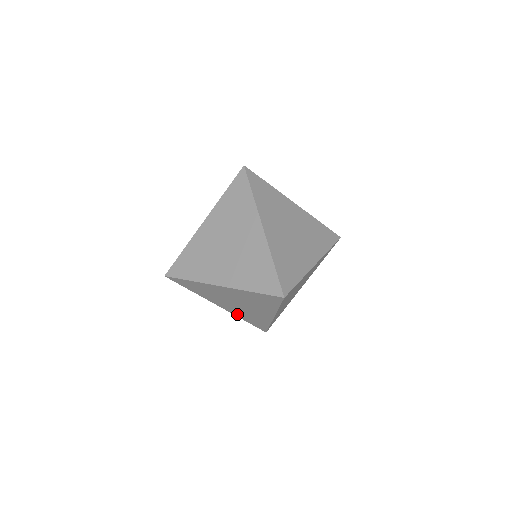
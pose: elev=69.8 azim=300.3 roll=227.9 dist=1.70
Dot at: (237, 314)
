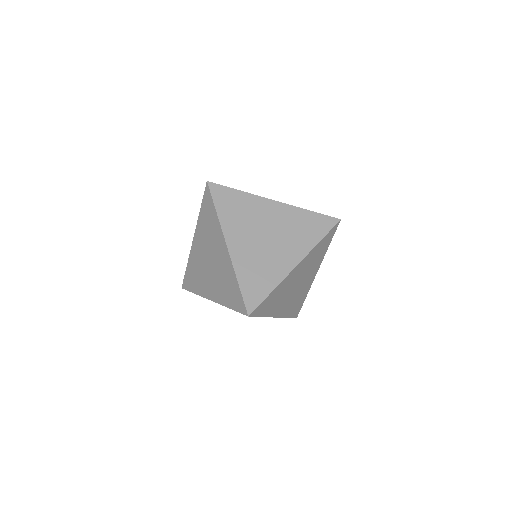
Dot at: occluded
